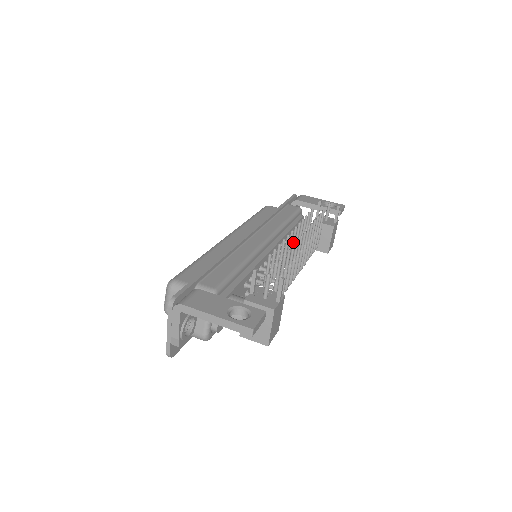
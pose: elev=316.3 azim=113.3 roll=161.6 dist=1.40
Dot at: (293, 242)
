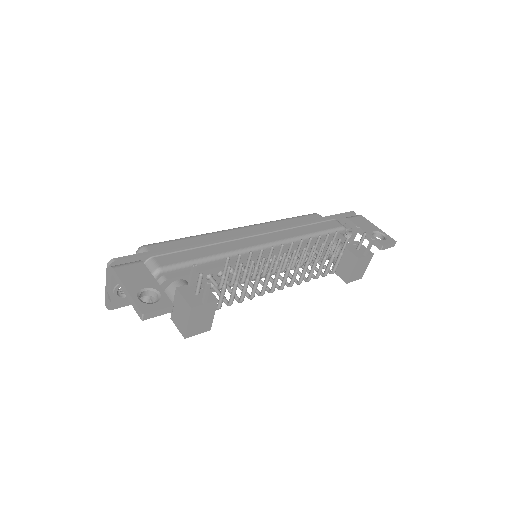
Dot at: (287, 256)
